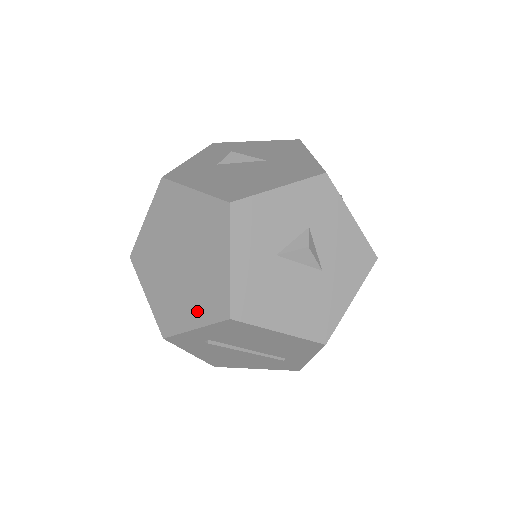
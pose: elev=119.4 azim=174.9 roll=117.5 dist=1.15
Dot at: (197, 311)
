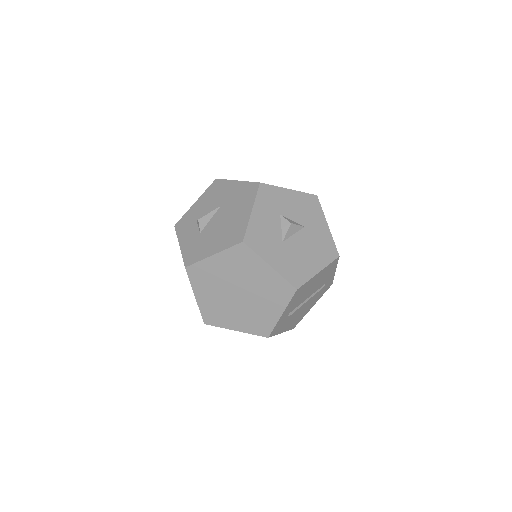
Dot at: (275, 305)
